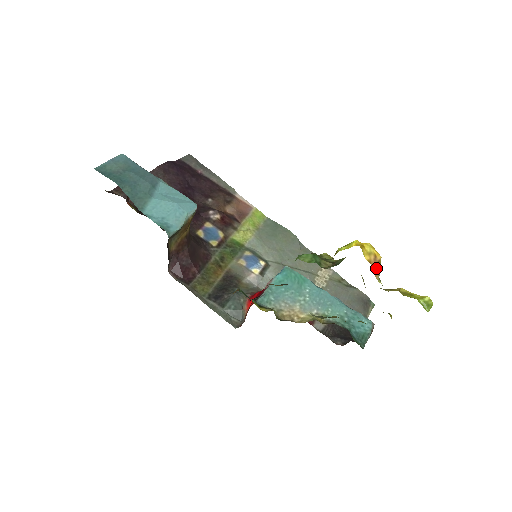
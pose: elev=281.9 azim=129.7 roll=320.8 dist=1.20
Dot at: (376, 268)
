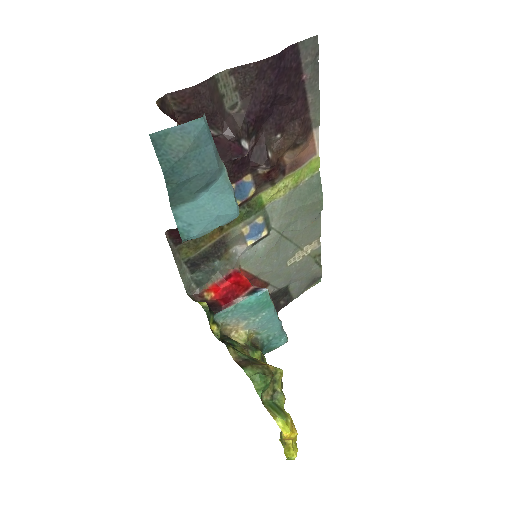
Dot at: occluded
